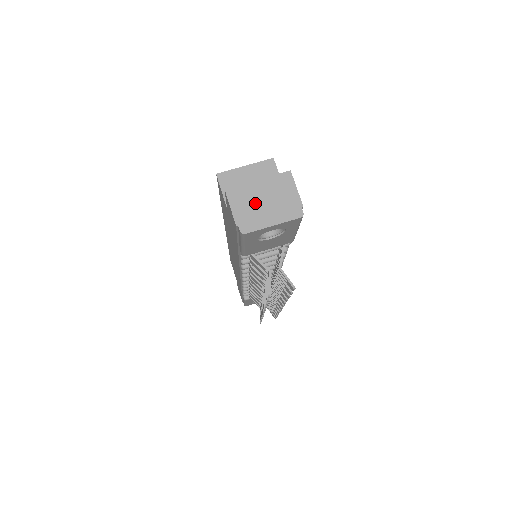
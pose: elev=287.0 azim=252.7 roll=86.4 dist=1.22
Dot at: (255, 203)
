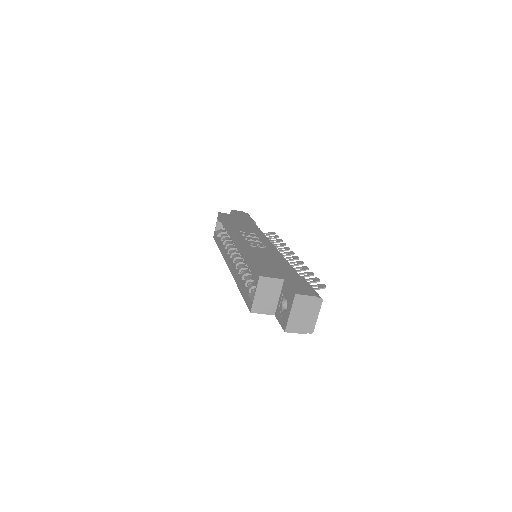
Dot at: (301, 320)
